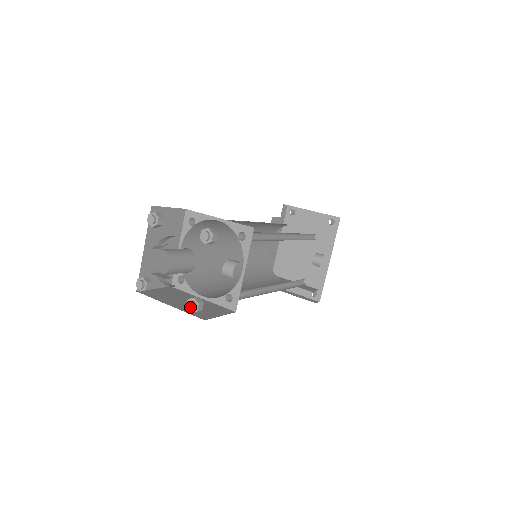
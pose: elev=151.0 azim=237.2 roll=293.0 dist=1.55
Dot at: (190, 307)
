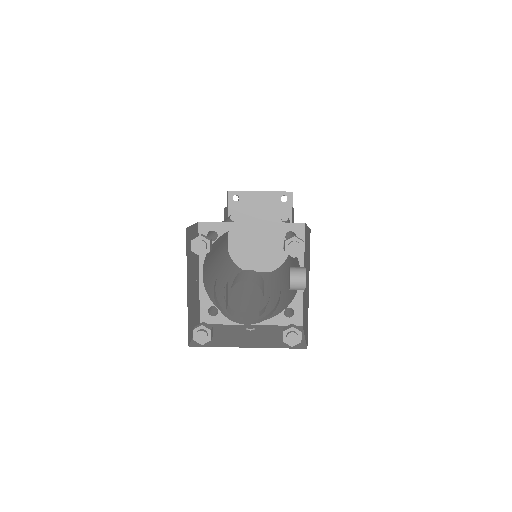
Dot at: (292, 340)
